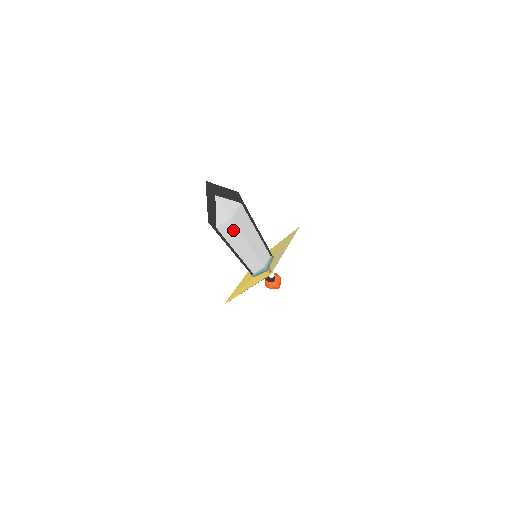
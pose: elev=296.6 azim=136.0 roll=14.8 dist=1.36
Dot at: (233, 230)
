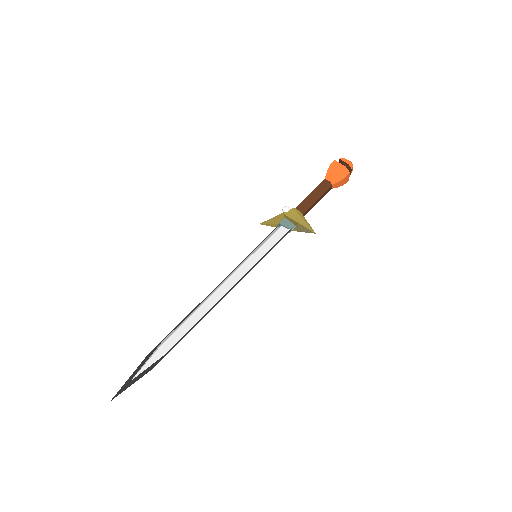
Dot at: occluded
